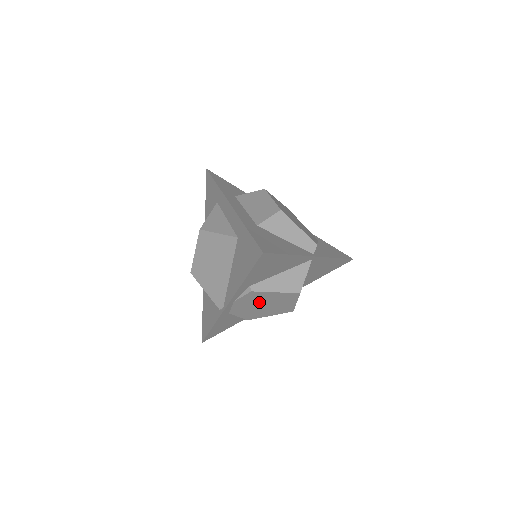
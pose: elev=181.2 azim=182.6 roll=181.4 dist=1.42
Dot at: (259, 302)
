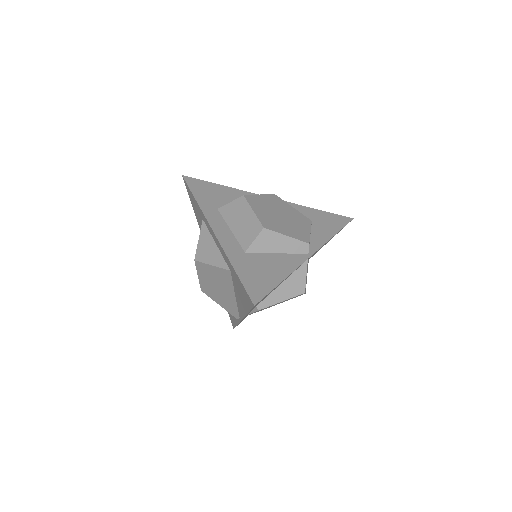
Dot at: (270, 306)
